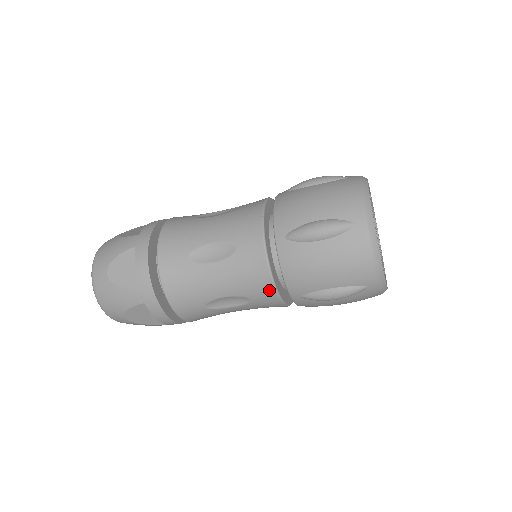
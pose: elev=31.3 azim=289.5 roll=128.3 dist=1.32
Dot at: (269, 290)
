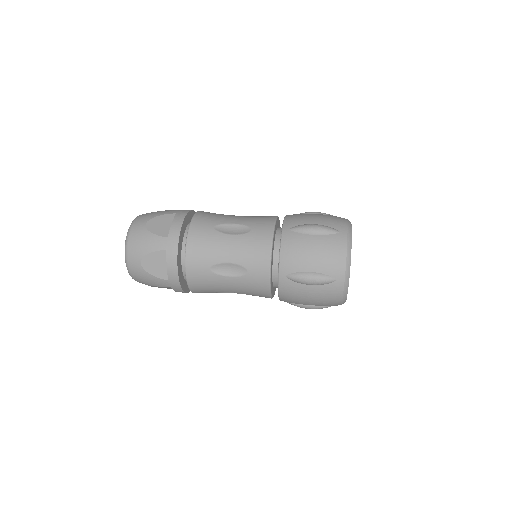
Dot at: (266, 296)
